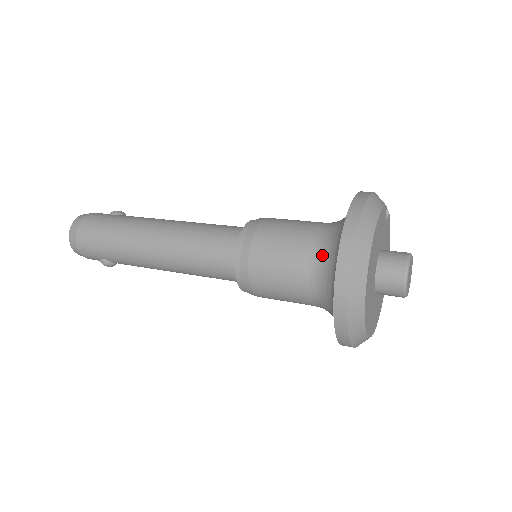
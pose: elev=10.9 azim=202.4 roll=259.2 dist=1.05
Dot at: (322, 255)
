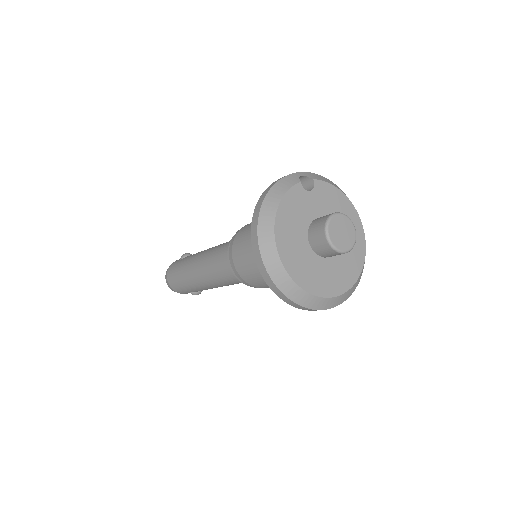
Dot at: occluded
